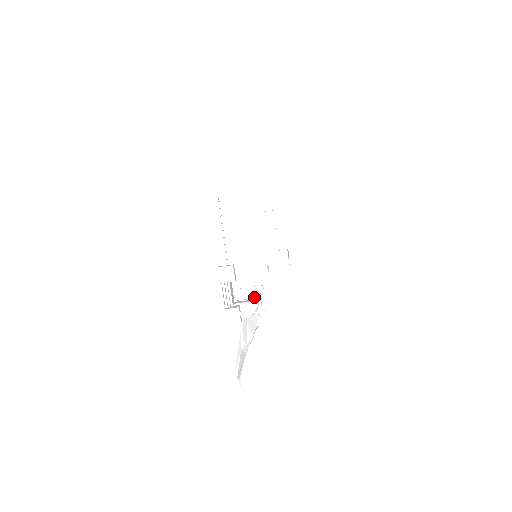
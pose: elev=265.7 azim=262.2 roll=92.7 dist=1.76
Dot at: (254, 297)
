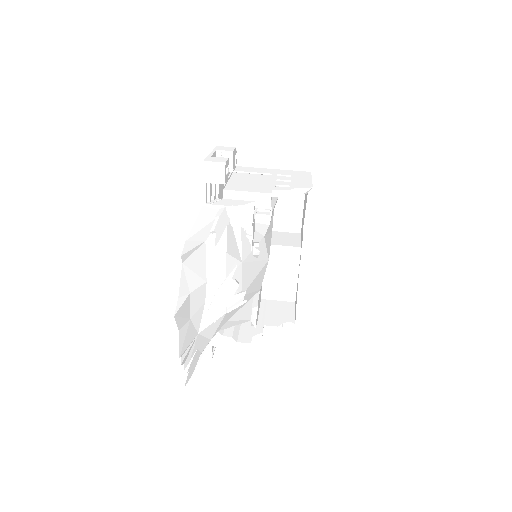
Dot at: occluded
